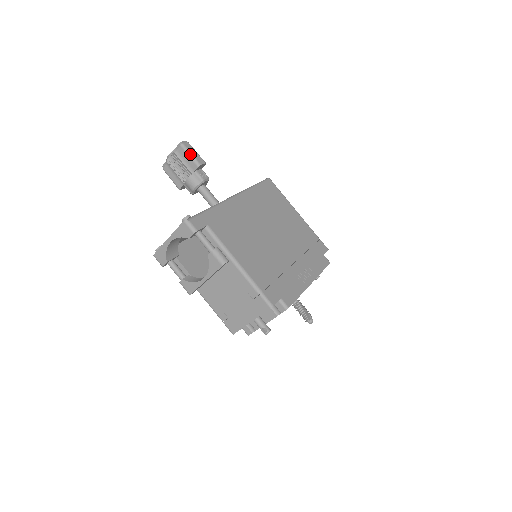
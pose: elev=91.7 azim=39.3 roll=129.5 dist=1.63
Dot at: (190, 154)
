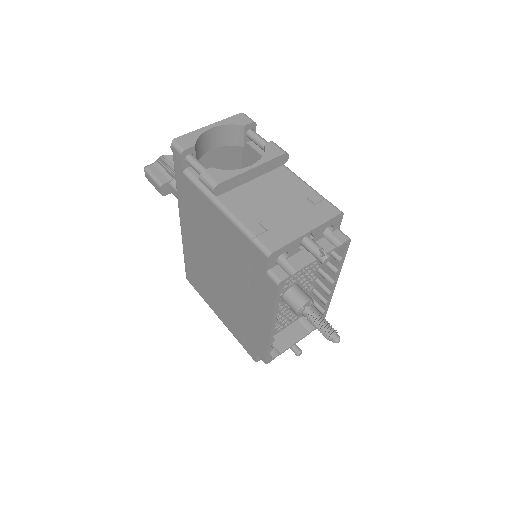
Dot at: occluded
